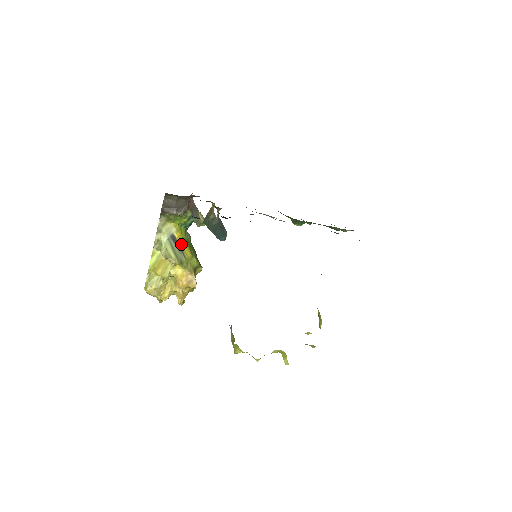
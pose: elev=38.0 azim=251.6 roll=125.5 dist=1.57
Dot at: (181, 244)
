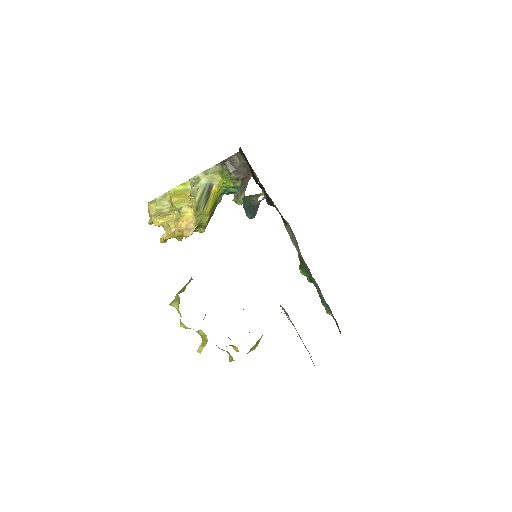
Dot at: (211, 197)
